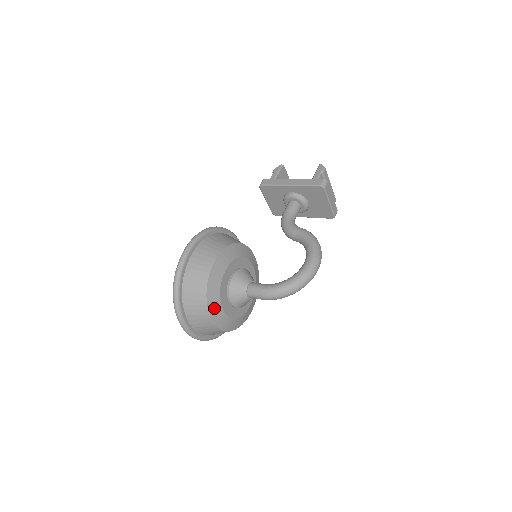
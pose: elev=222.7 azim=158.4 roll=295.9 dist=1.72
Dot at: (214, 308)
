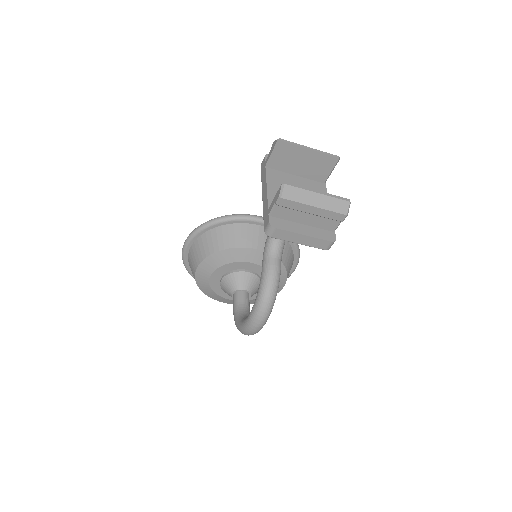
Dot at: (216, 297)
